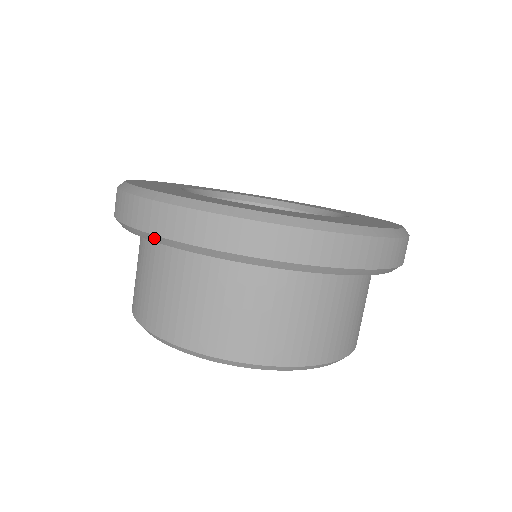
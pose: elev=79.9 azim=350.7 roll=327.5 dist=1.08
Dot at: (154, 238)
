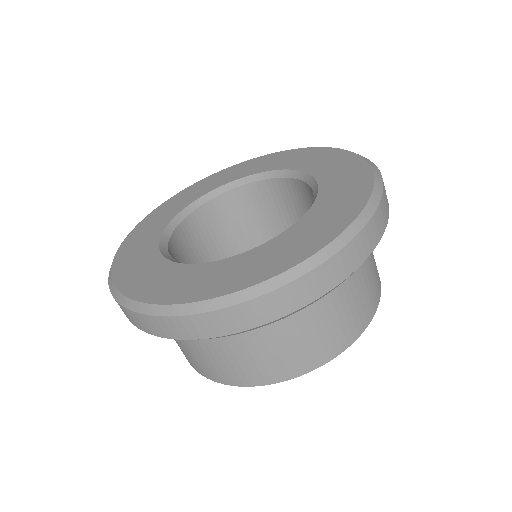
Dot at: occluded
